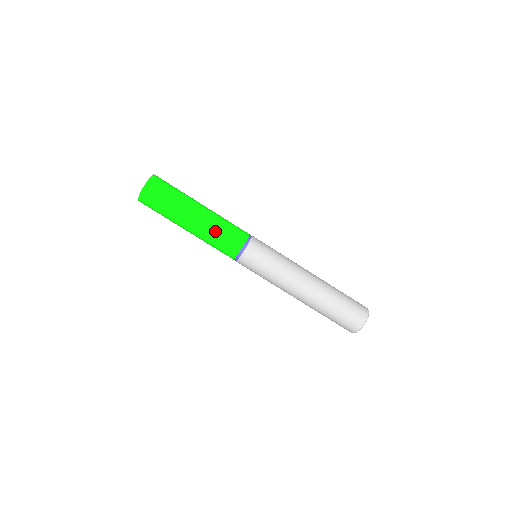
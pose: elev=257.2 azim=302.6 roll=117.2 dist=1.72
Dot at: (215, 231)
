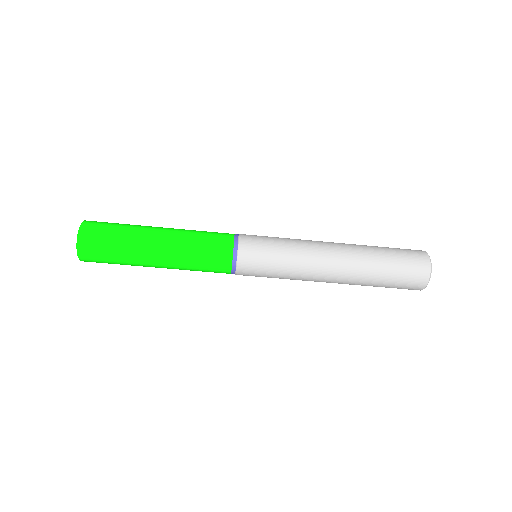
Dot at: (190, 242)
